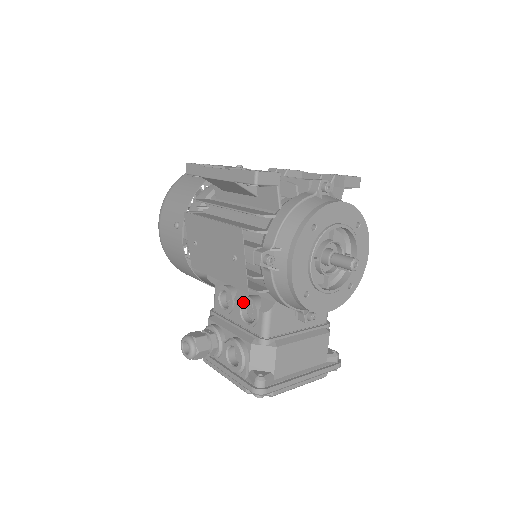
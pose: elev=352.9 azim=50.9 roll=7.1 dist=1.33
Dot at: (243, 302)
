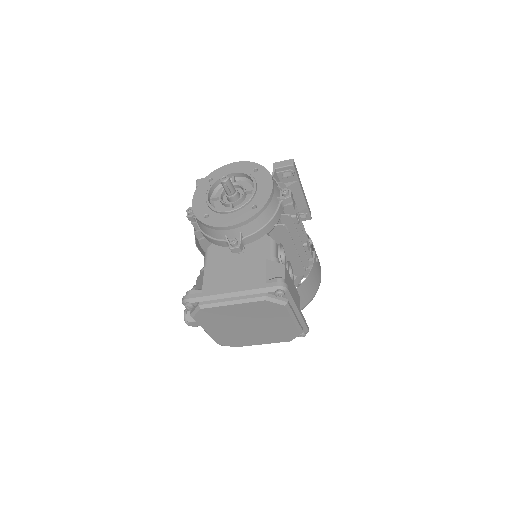
Dot at: occluded
